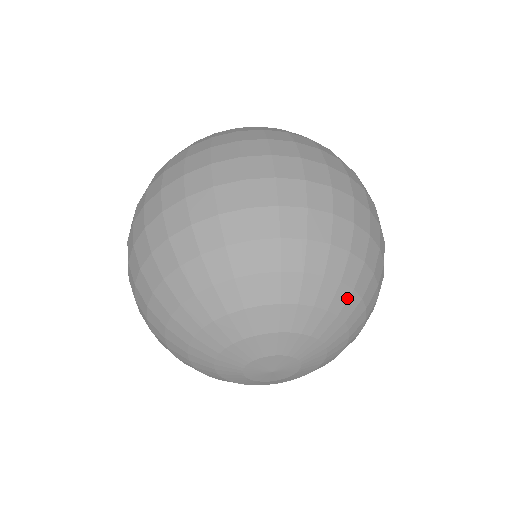
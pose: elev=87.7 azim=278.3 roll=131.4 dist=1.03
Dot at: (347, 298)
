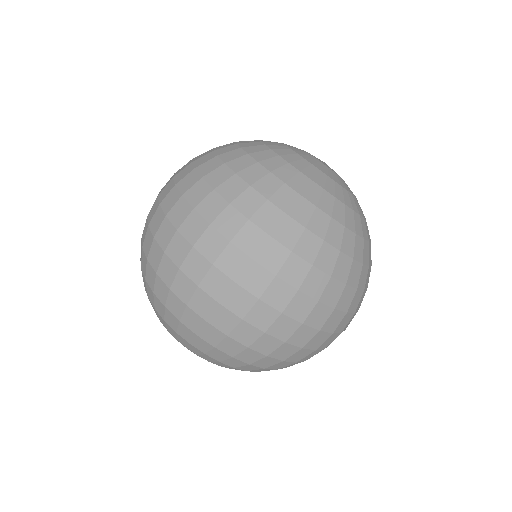
Dot at: occluded
